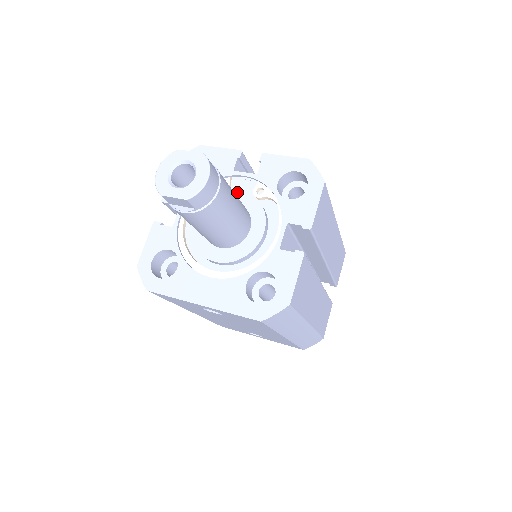
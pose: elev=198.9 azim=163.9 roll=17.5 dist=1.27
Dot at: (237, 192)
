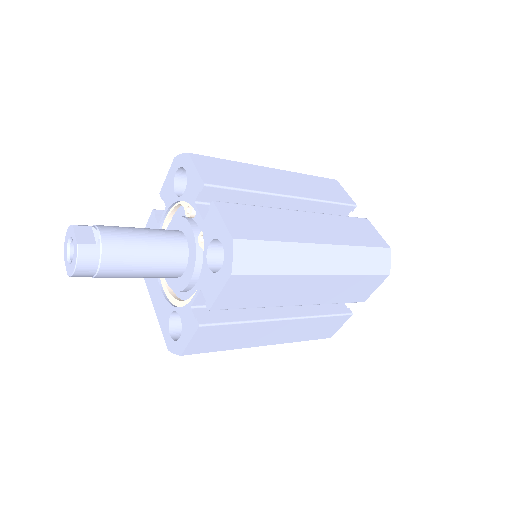
Dot at: (189, 228)
